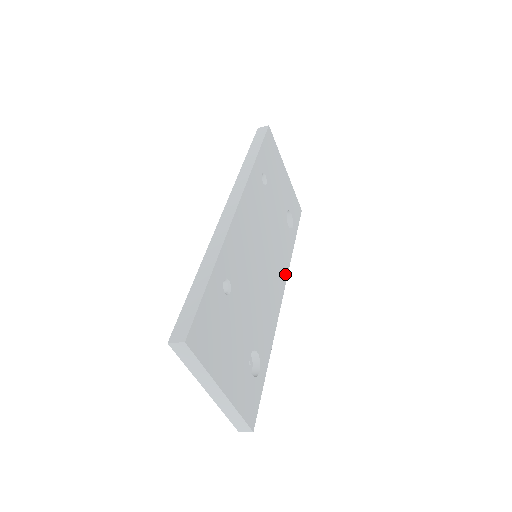
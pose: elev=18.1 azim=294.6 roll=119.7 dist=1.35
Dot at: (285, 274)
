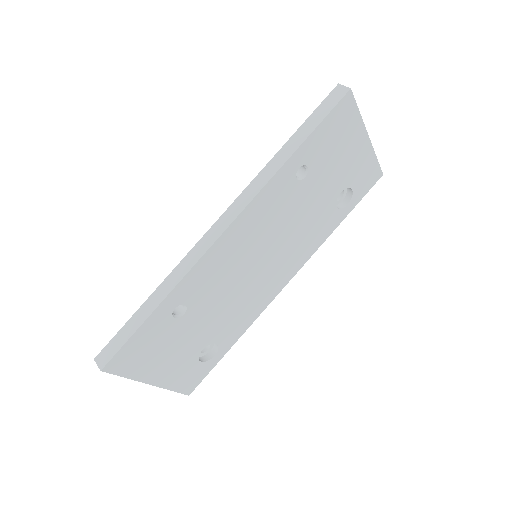
Dot at: (303, 261)
